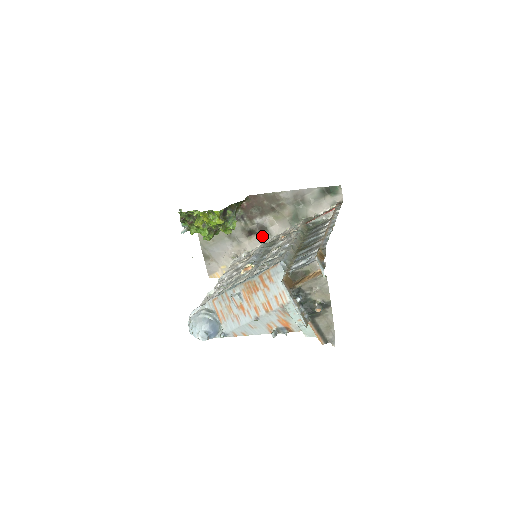
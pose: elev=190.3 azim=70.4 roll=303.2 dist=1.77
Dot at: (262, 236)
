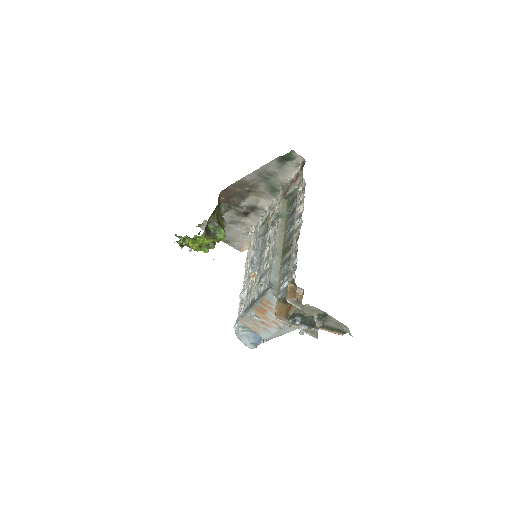
Dot at: (257, 213)
